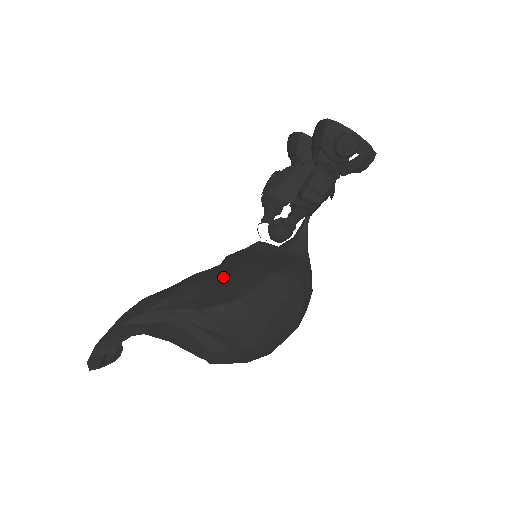
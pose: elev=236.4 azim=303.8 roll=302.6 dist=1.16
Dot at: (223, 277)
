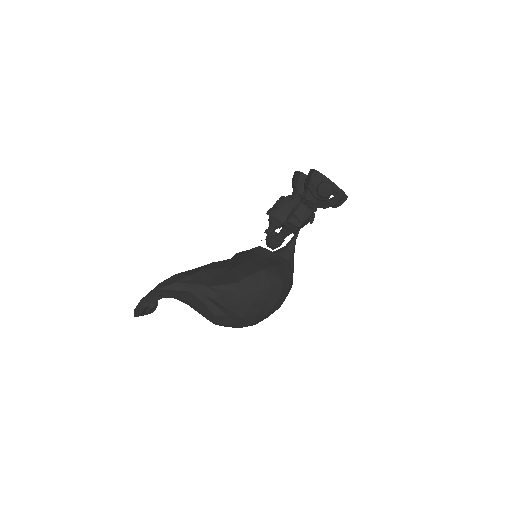
Dot at: (229, 267)
